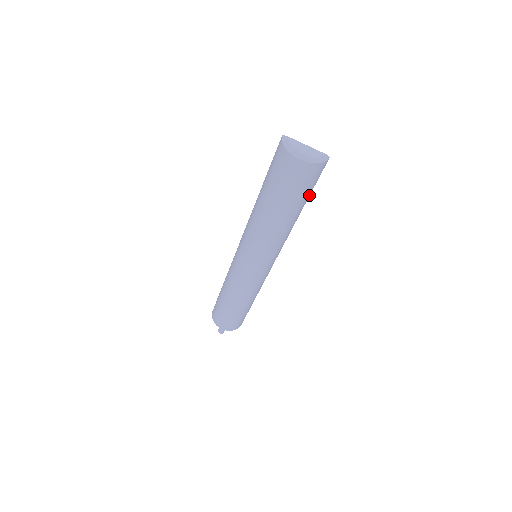
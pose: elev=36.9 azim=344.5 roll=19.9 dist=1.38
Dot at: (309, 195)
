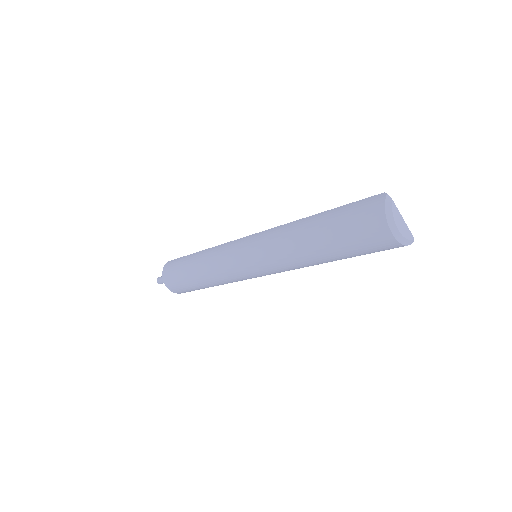
Dot at: occluded
